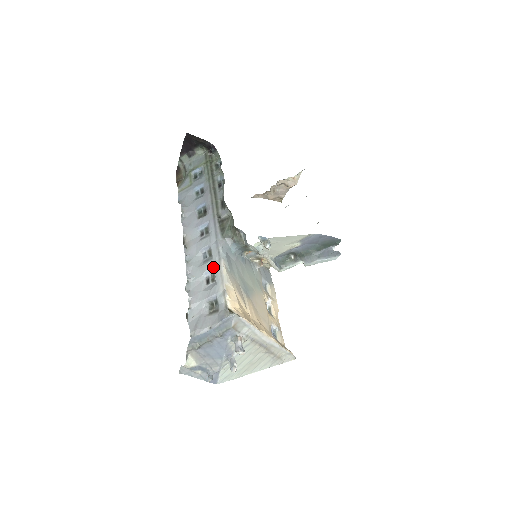
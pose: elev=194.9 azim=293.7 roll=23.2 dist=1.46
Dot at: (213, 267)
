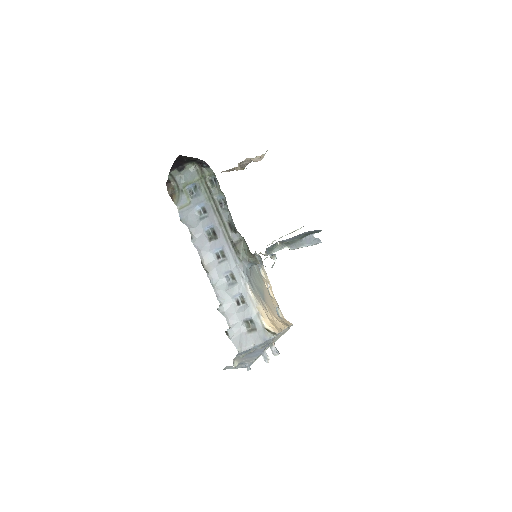
Dot at: (241, 291)
